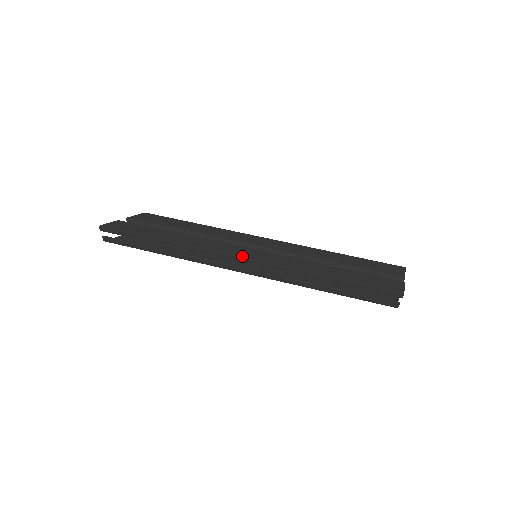
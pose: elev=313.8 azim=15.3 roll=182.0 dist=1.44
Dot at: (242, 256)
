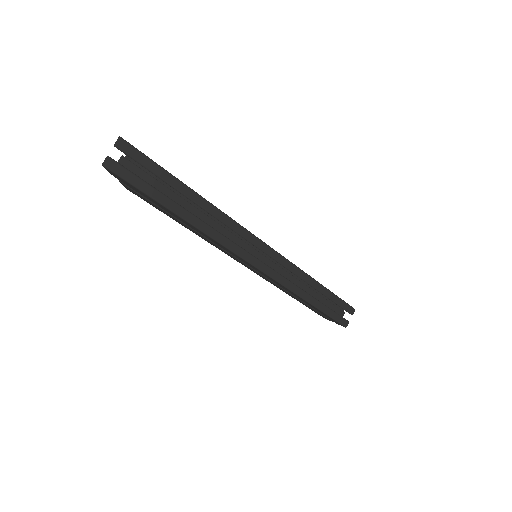
Dot at: (265, 243)
